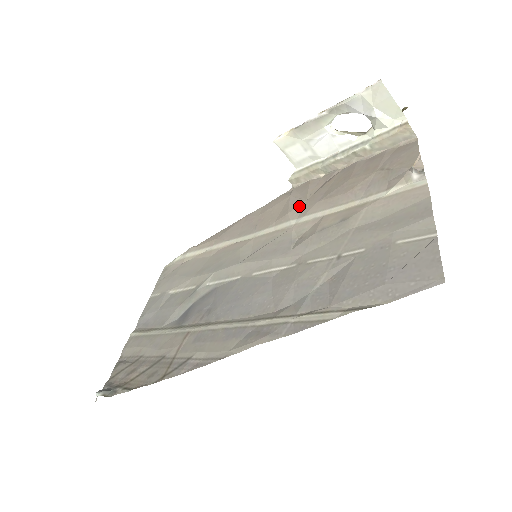
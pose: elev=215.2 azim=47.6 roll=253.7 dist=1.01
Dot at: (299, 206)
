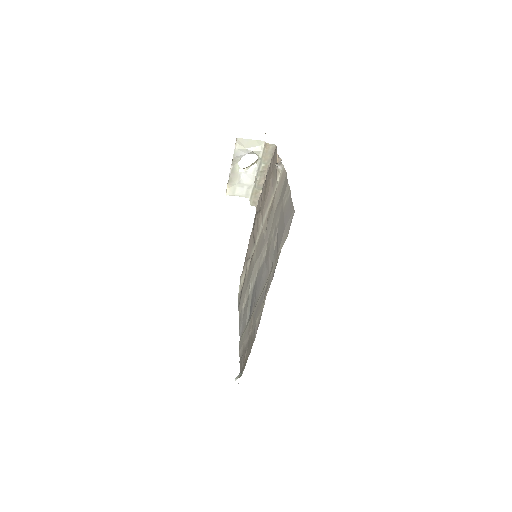
Dot at: (260, 216)
